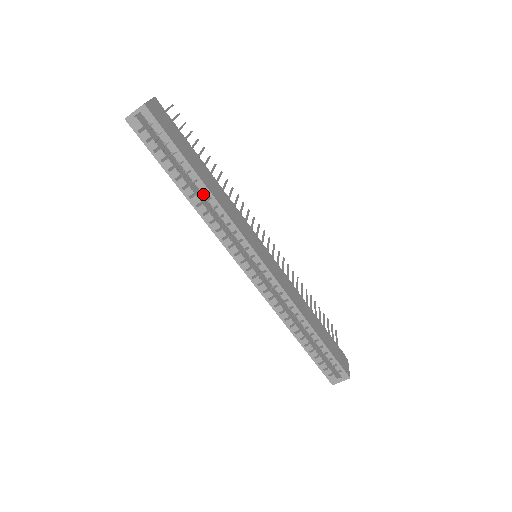
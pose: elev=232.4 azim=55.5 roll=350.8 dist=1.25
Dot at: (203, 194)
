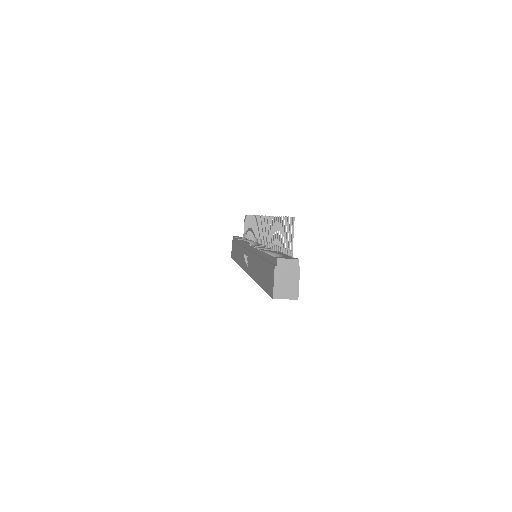
Dot at: occluded
